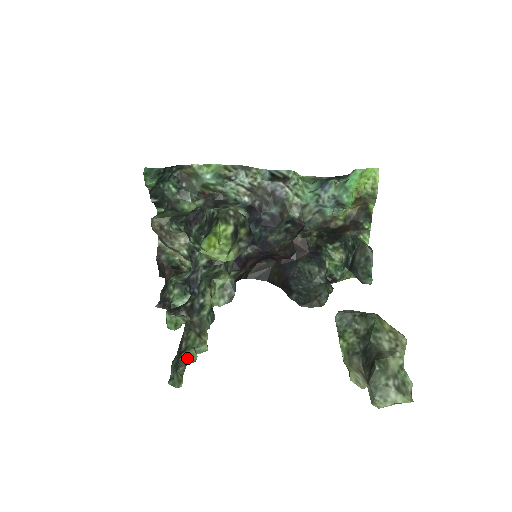
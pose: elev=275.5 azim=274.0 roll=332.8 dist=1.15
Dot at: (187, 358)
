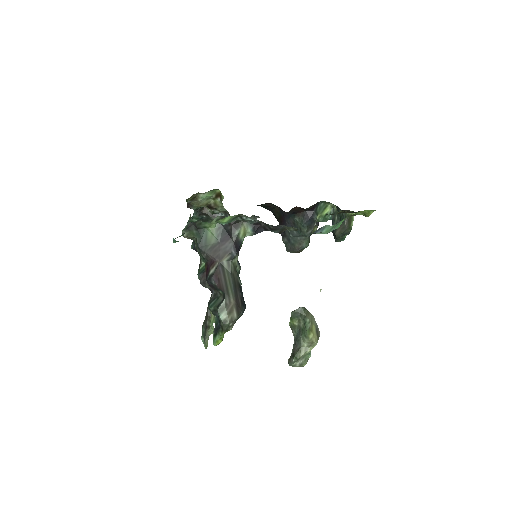
Dot at: (209, 334)
